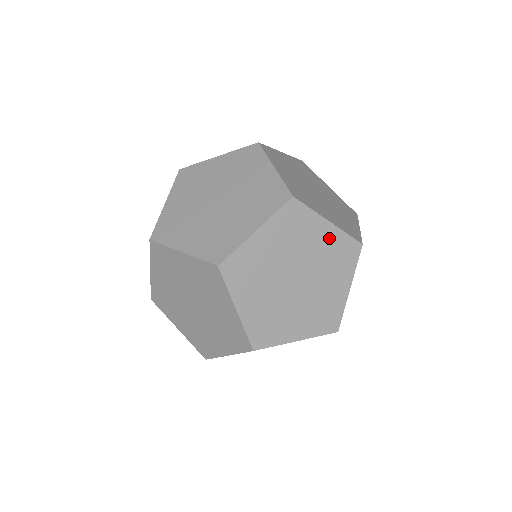
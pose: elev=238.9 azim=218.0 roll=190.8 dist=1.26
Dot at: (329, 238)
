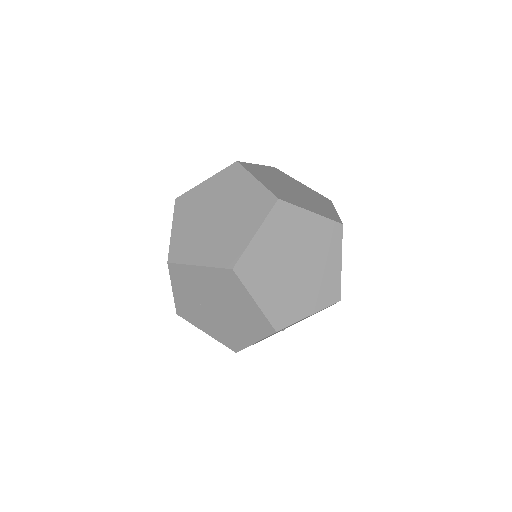
Dot at: (332, 271)
